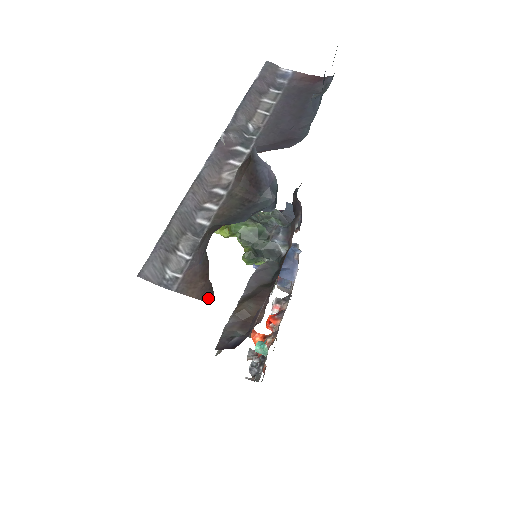
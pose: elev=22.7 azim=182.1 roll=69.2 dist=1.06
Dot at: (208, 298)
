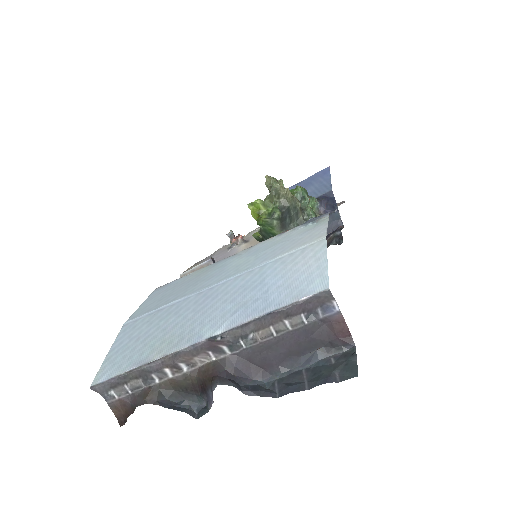
Dot at: (121, 423)
